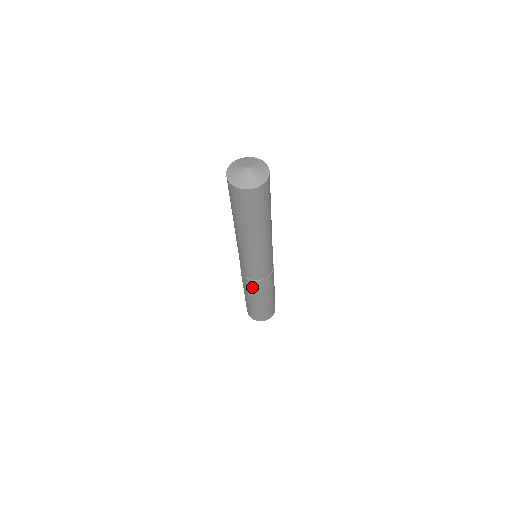
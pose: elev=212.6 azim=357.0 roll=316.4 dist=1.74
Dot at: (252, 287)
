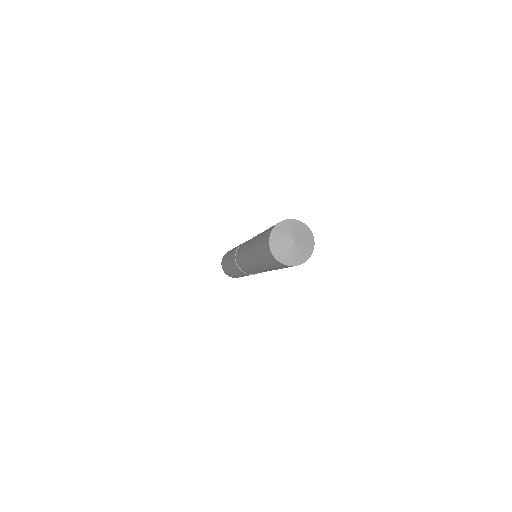
Dot at: (235, 266)
